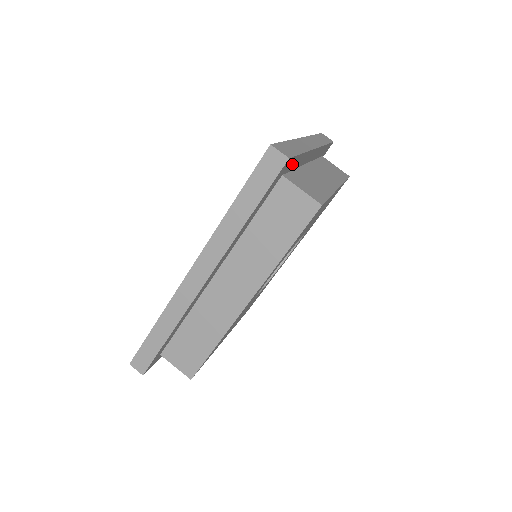
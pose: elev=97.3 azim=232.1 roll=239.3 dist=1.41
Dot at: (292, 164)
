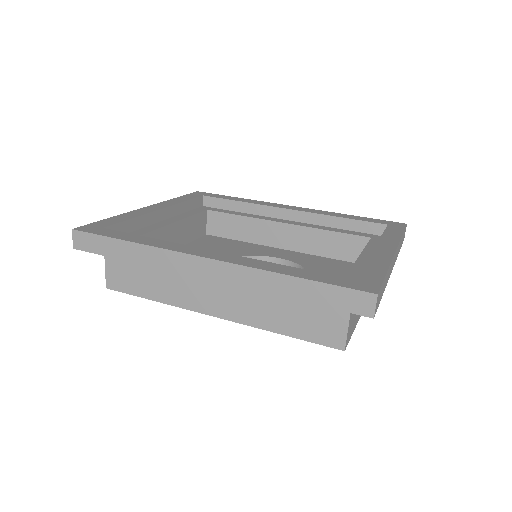
Dot at: occluded
